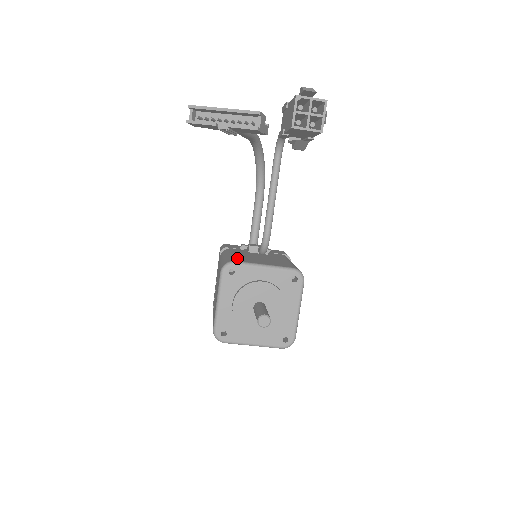
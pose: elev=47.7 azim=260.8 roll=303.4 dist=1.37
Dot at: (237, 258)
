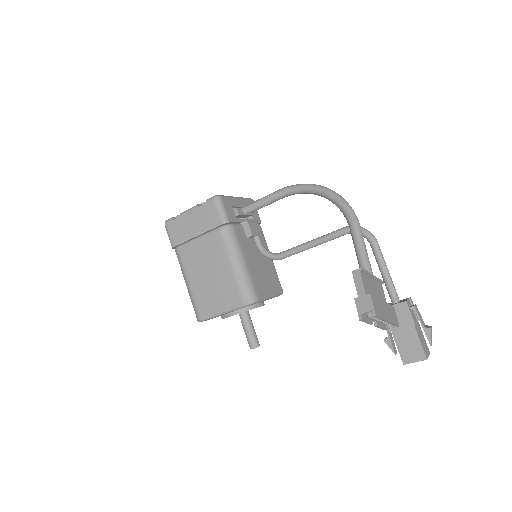
Dot at: (256, 284)
